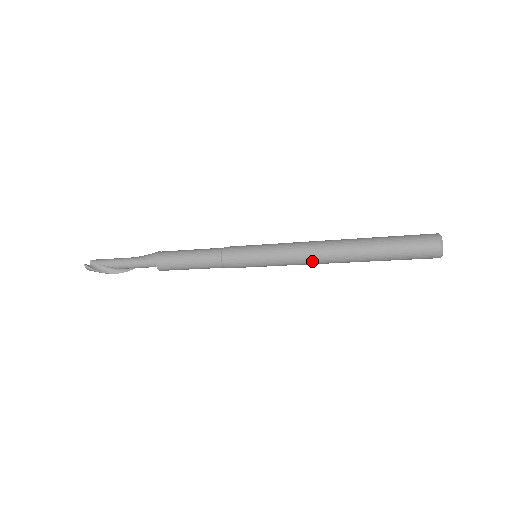
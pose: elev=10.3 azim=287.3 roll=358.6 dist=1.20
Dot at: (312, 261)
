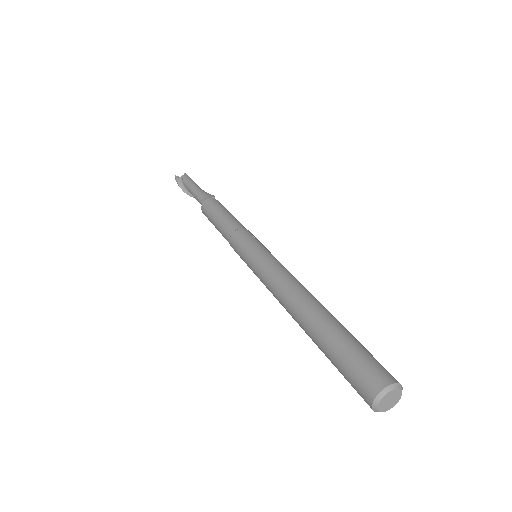
Dot at: occluded
